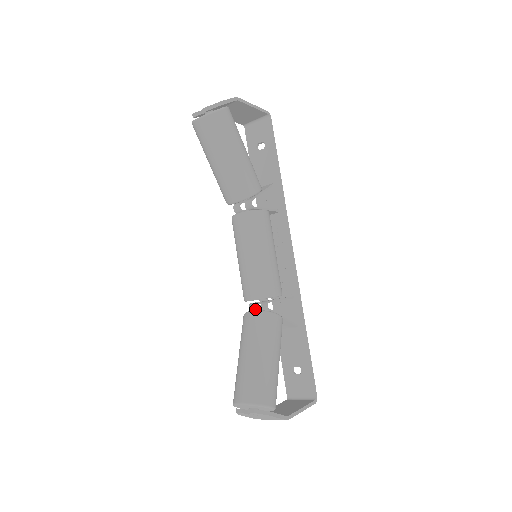
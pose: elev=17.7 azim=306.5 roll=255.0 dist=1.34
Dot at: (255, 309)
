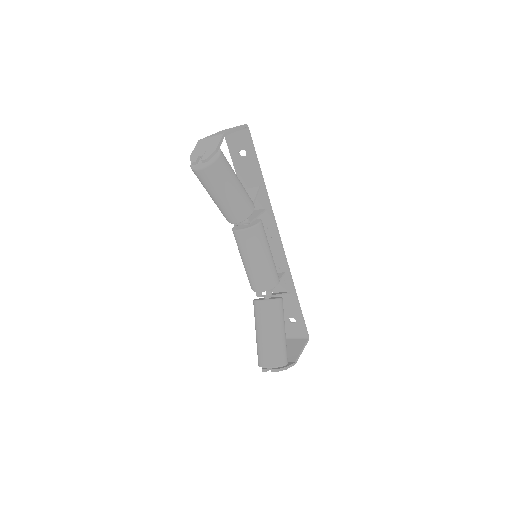
Dot at: (261, 296)
